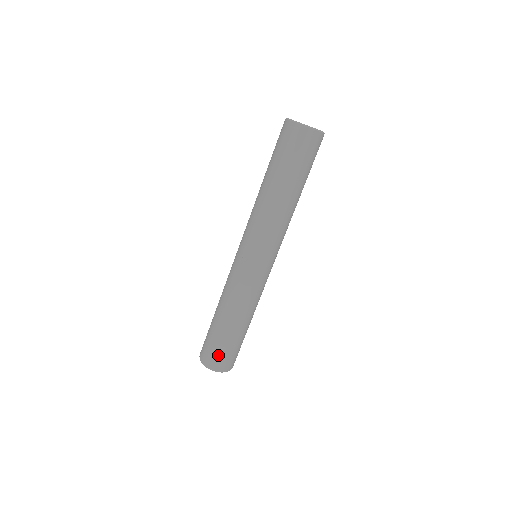
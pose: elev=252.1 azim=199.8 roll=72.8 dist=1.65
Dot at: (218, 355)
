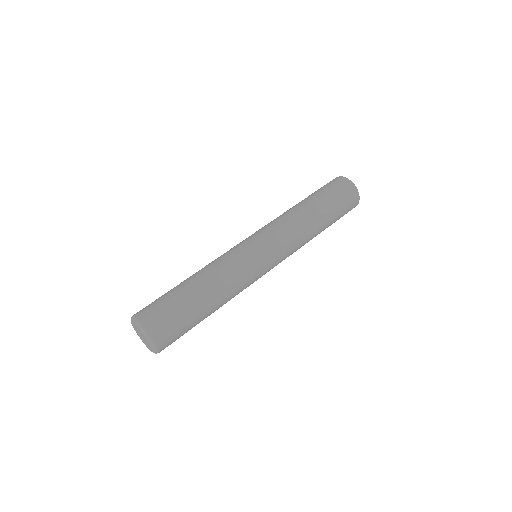
Dot at: (155, 306)
